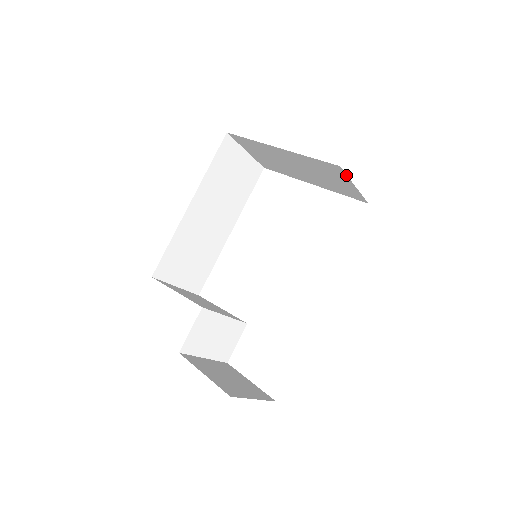
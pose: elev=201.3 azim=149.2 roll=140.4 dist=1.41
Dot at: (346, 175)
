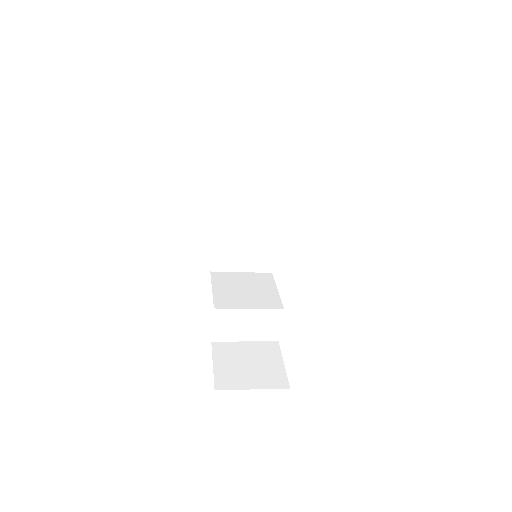
Dot at: occluded
